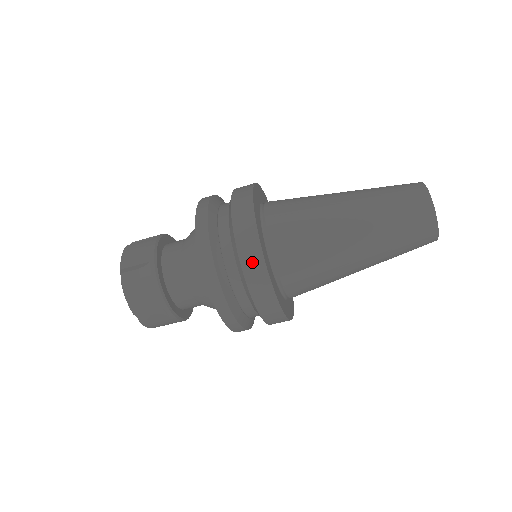
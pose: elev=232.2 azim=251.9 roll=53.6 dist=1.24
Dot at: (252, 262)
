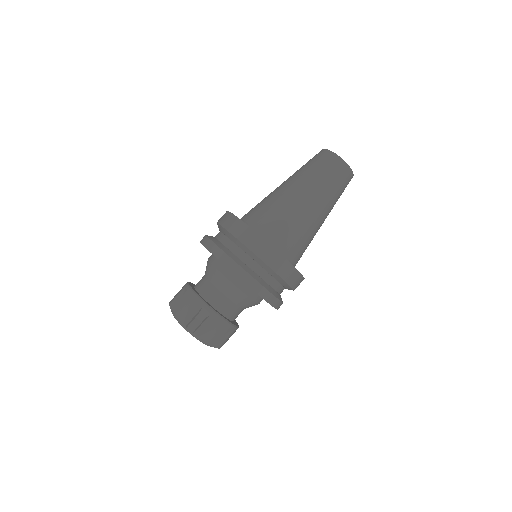
Dot at: (276, 262)
